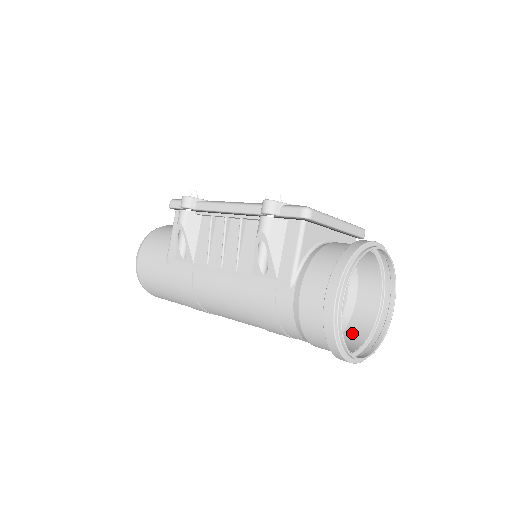
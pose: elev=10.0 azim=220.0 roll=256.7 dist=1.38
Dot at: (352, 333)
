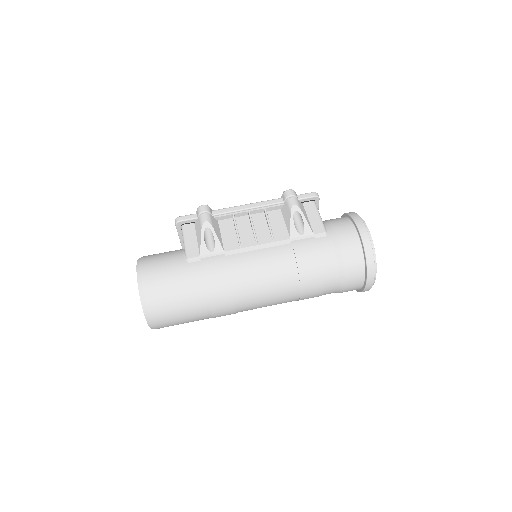
Dot at: occluded
